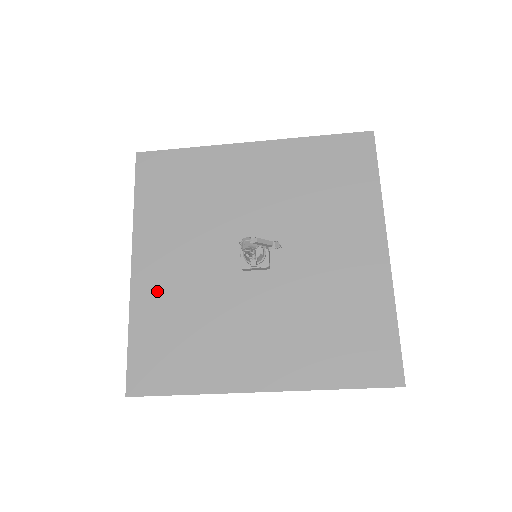
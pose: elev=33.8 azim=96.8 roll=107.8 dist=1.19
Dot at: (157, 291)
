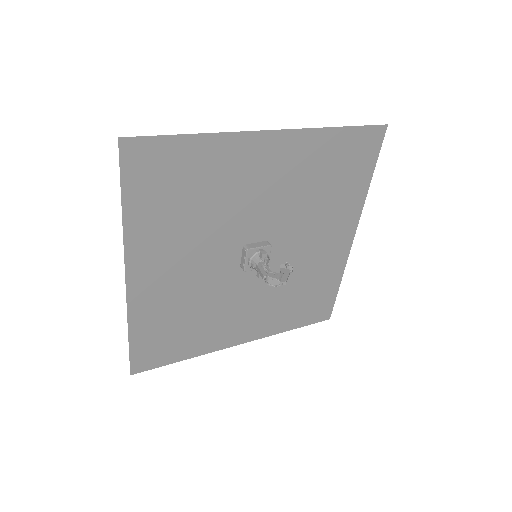
Dot at: (157, 297)
